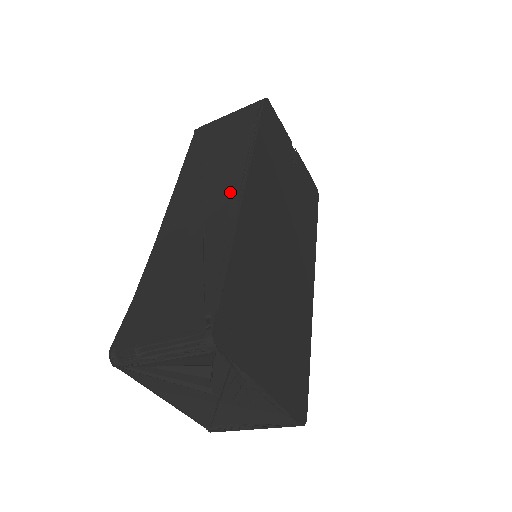
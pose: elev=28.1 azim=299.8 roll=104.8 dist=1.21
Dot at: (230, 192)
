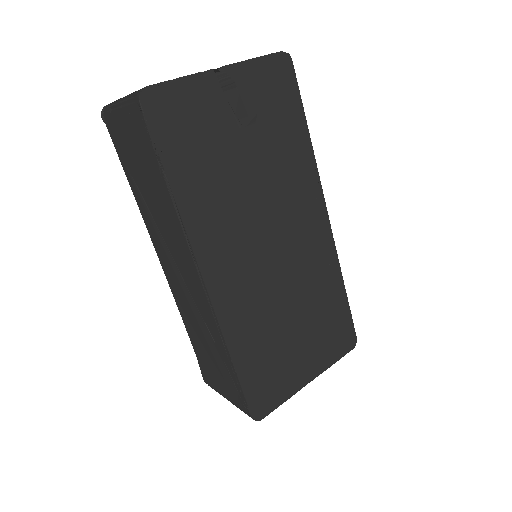
Dot at: (195, 279)
